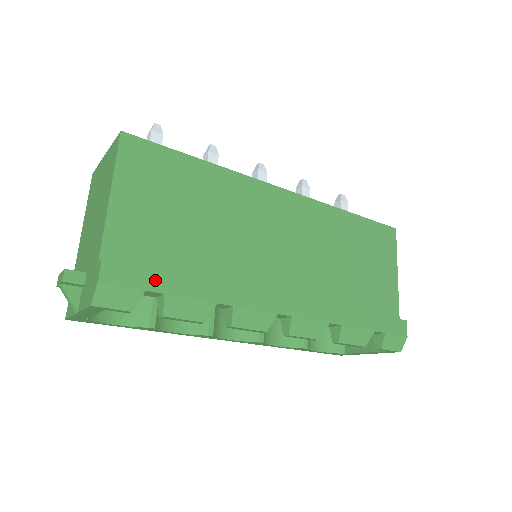
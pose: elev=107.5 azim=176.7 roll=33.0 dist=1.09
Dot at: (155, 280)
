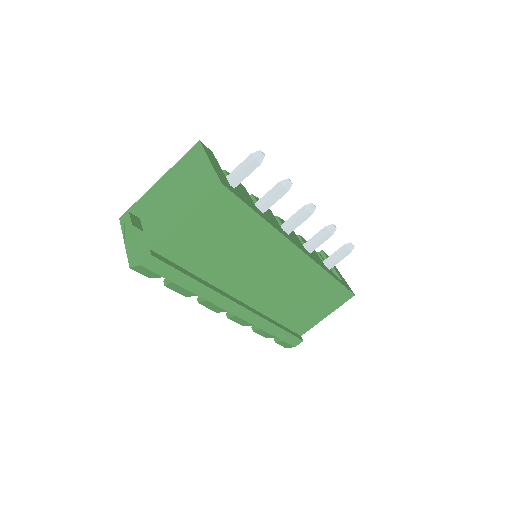
Dot at: (173, 274)
